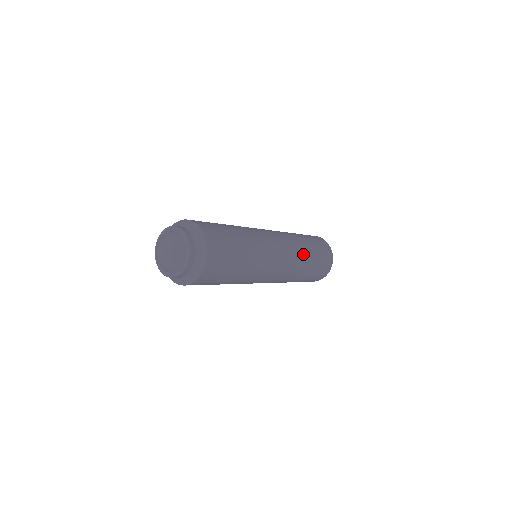
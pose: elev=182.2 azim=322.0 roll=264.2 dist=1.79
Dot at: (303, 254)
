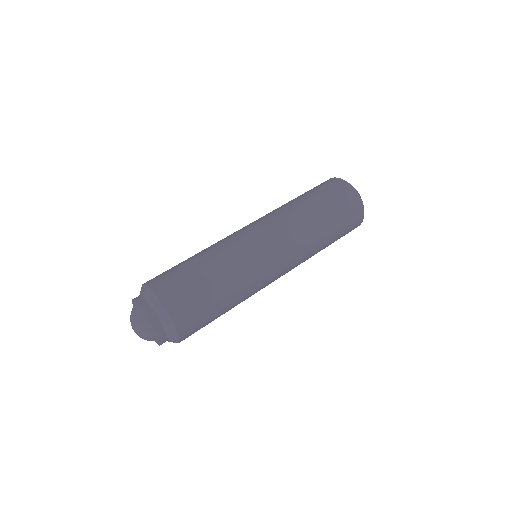
Dot at: occluded
